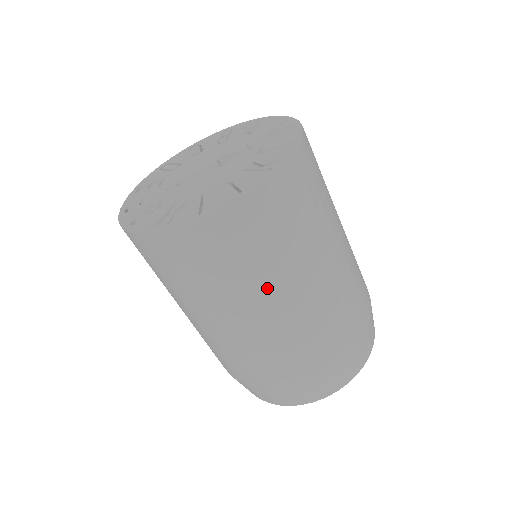
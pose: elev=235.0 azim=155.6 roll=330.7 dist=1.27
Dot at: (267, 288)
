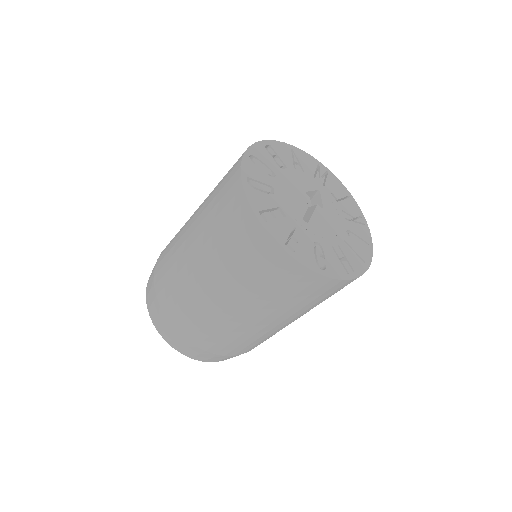
Dot at: occluded
